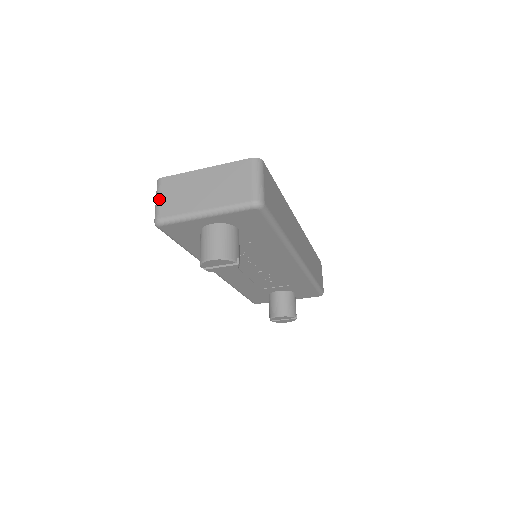
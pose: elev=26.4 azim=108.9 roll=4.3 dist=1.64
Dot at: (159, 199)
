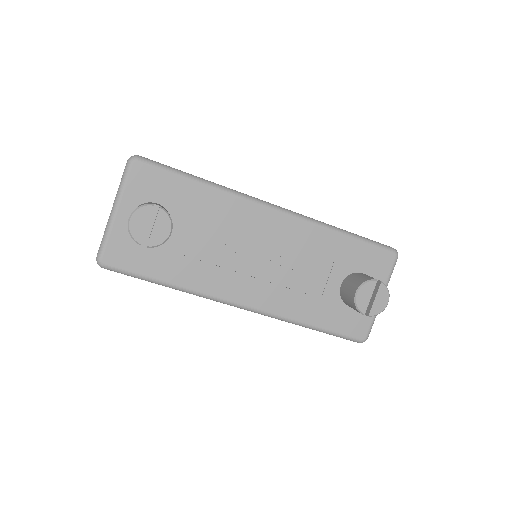
Dot at: occluded
